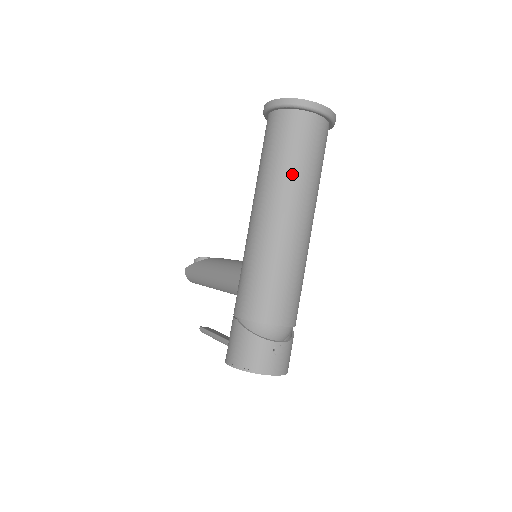
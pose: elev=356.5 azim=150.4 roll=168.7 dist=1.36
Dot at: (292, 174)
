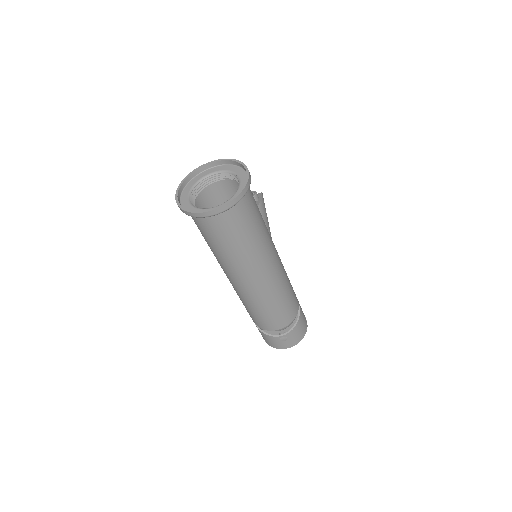
Dot at: (226, 258)
